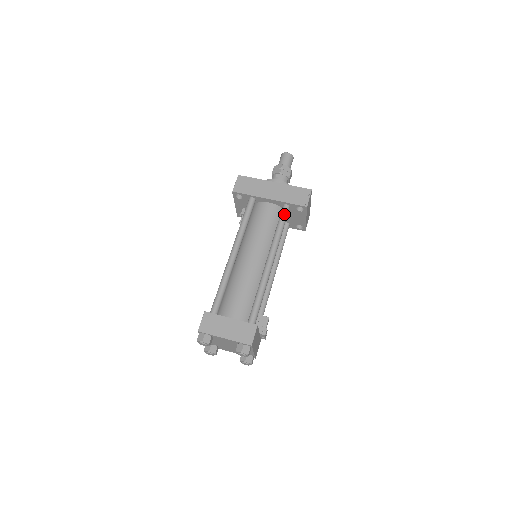
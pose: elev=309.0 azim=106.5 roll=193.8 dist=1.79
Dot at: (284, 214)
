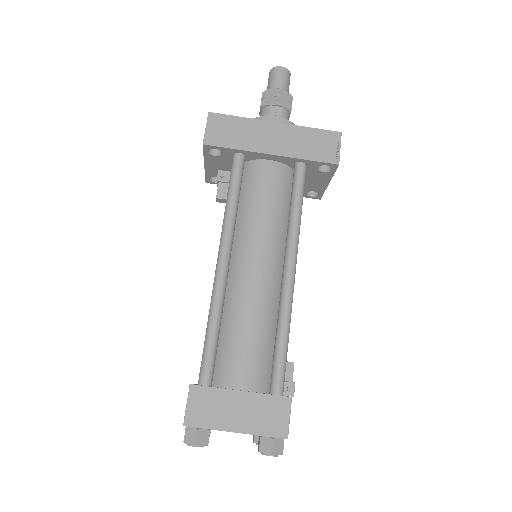
Dot at: (301, 180)
